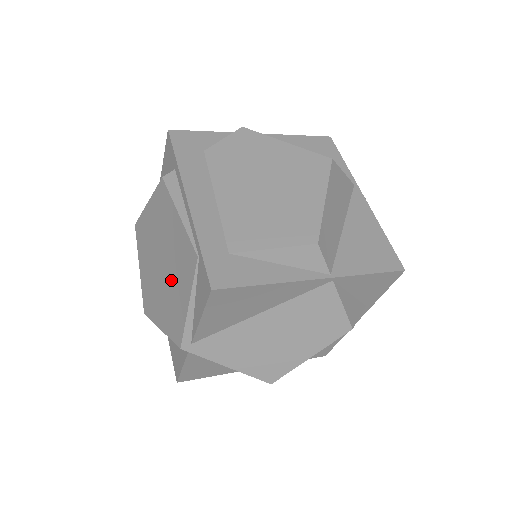
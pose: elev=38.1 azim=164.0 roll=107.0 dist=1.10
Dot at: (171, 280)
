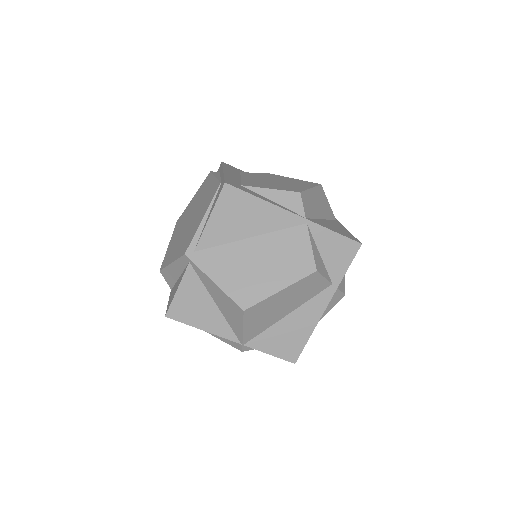
Dot at: (194, 219)
